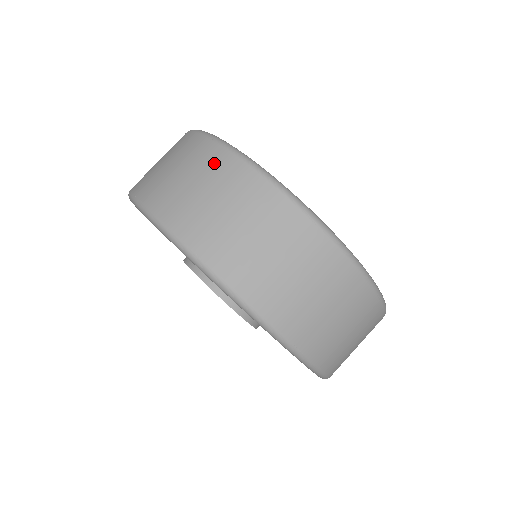
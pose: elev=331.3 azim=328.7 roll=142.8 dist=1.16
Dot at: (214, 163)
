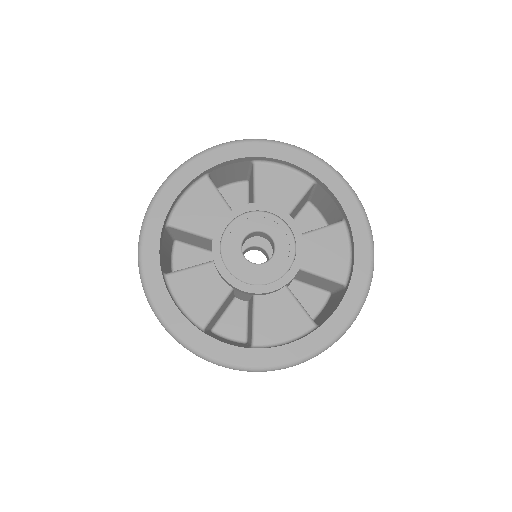
Dot at: occluded
